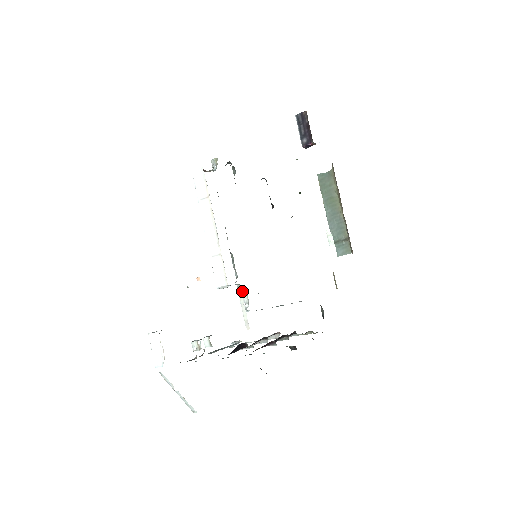
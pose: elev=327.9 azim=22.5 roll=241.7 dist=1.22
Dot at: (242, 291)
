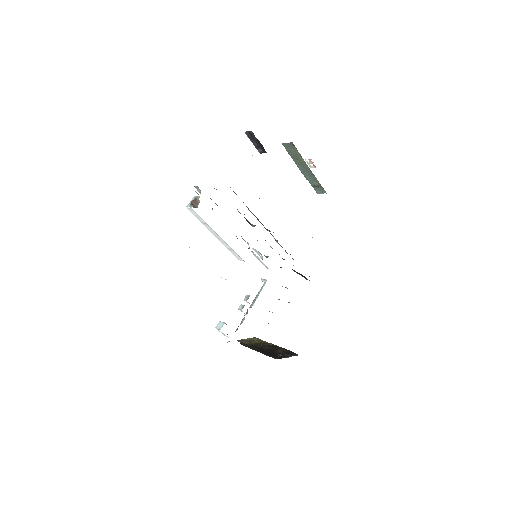
Dot at: (255, 250)
